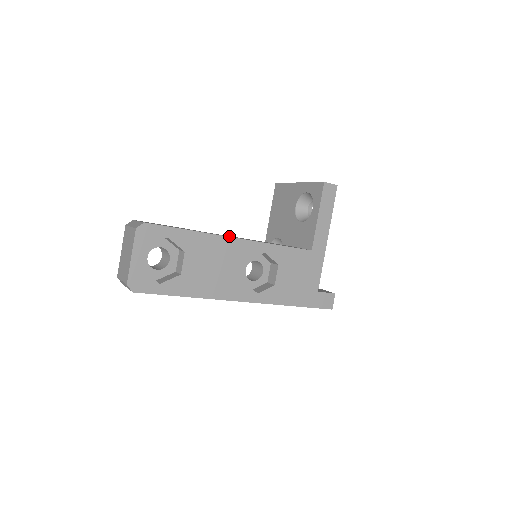
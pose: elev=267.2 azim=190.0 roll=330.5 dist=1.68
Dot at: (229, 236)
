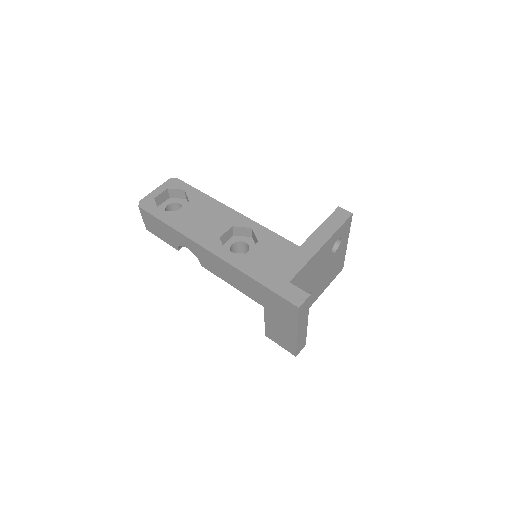
Dot at: occluded
